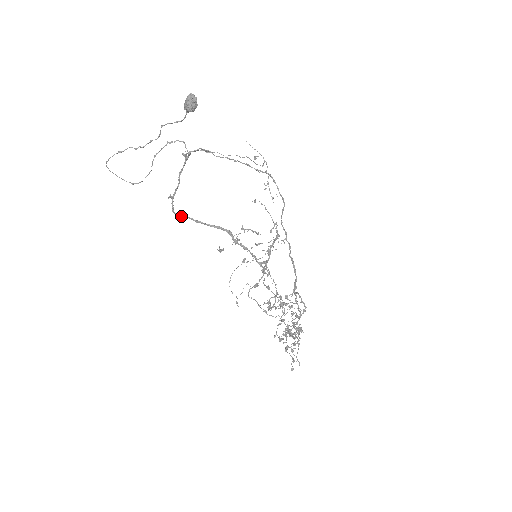
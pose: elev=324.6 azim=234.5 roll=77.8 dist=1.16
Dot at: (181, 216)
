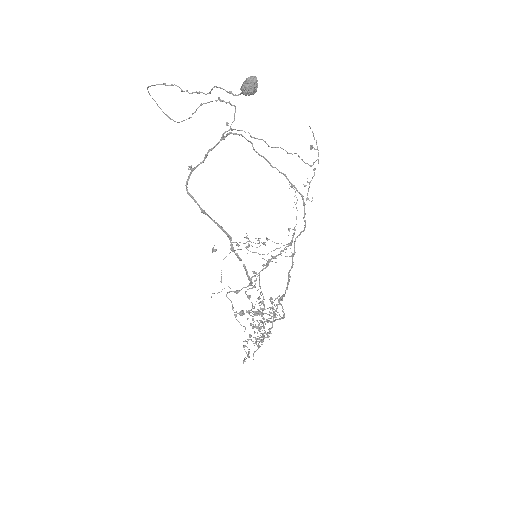
Dot at: (191, 196)
